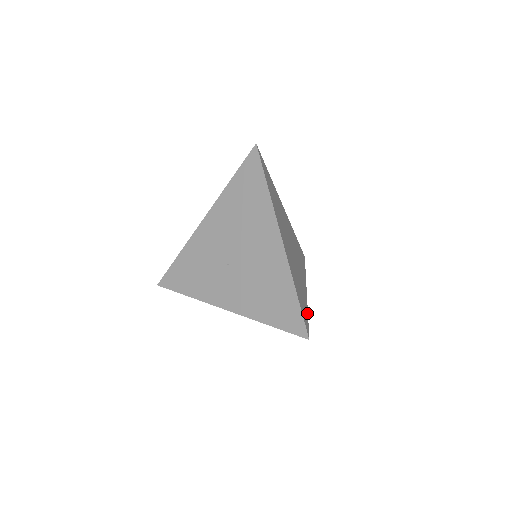
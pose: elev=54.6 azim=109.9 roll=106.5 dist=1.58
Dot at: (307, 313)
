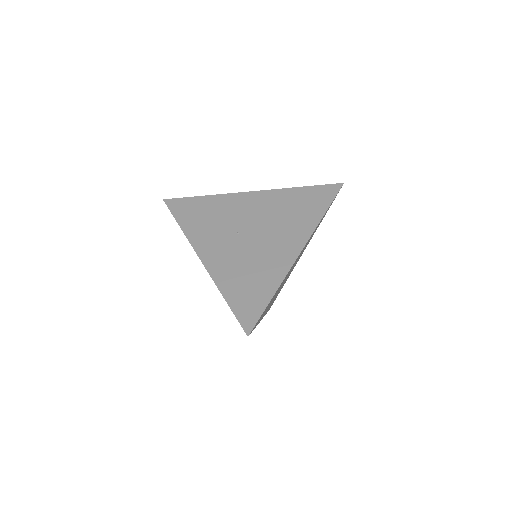
Dot at: occluded
